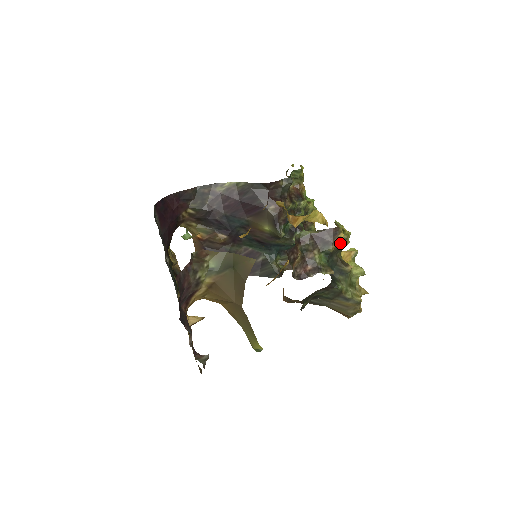
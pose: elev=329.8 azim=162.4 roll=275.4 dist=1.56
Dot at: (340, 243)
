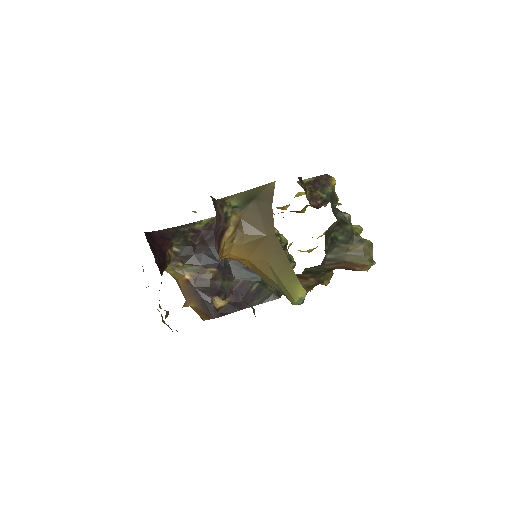
Dot at: (334, 190)
